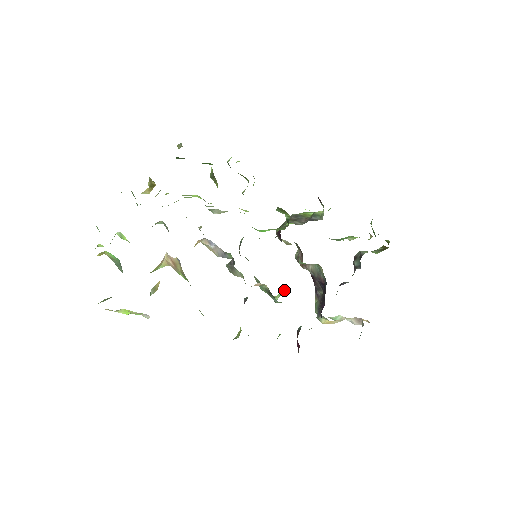
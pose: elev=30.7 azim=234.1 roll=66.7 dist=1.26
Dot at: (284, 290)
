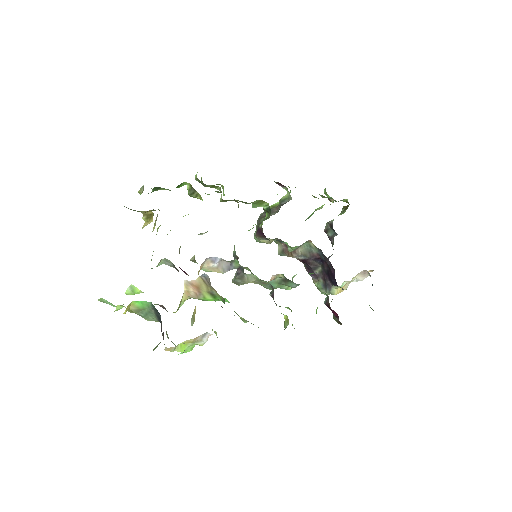
Dot at: (294, 276)
